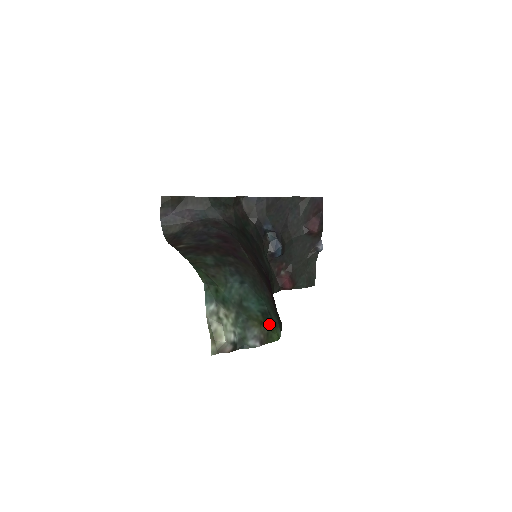
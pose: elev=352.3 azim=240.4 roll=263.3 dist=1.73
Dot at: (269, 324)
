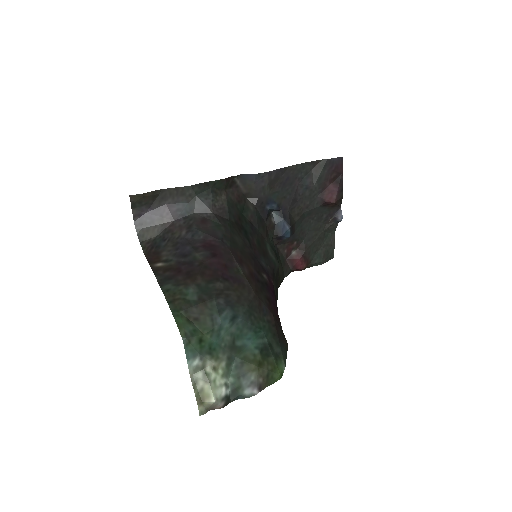
Dot at: (269, 362)
